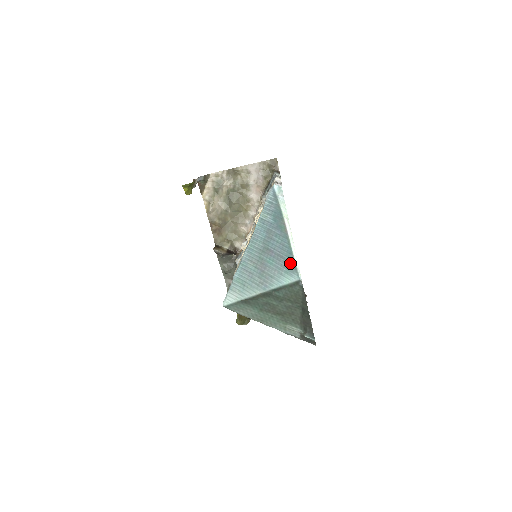
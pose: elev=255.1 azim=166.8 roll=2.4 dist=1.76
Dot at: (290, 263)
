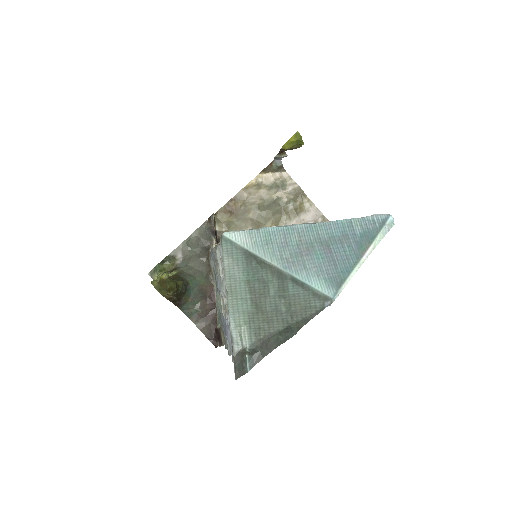
Dot at: (338, 277)
